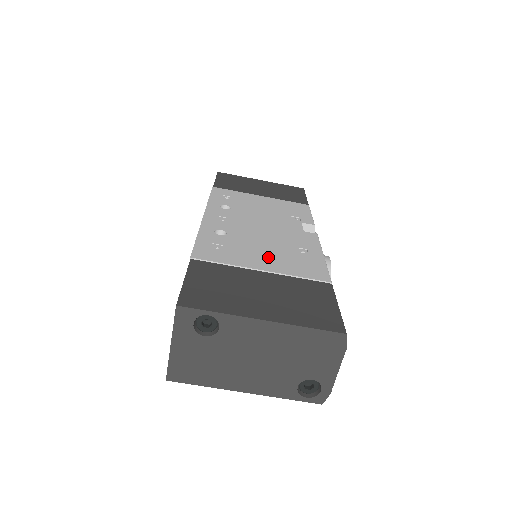
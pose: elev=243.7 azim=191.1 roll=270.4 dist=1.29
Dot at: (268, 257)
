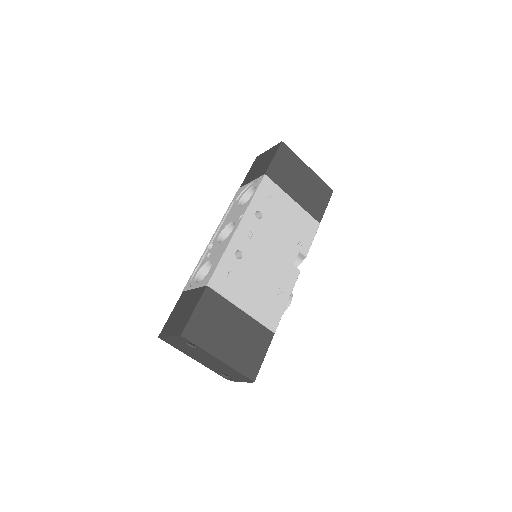
Dot at: (253, 295)
